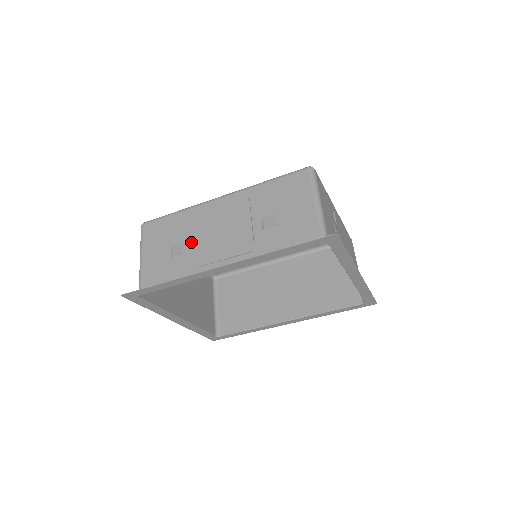
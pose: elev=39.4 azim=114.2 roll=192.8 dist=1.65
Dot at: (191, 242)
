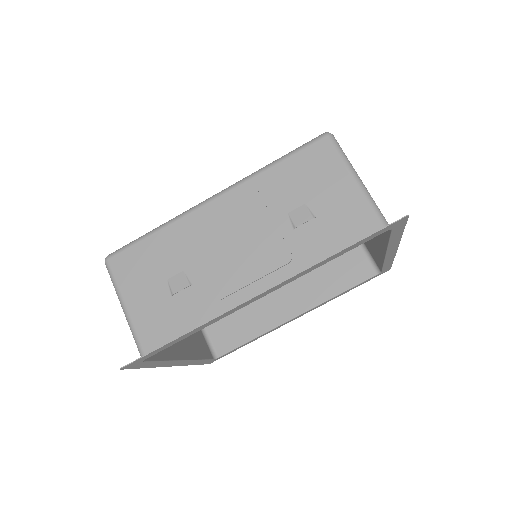
Dot at: (195, 268)
